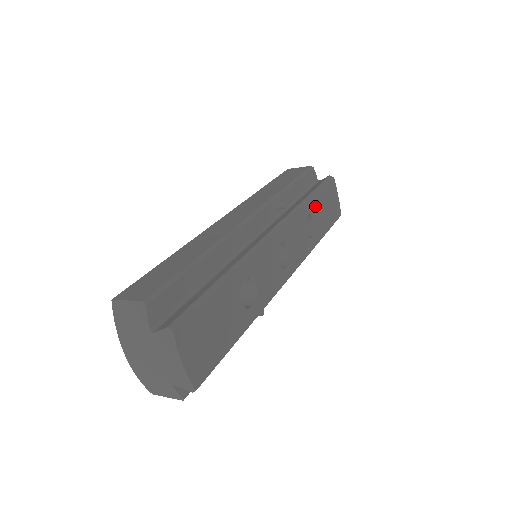
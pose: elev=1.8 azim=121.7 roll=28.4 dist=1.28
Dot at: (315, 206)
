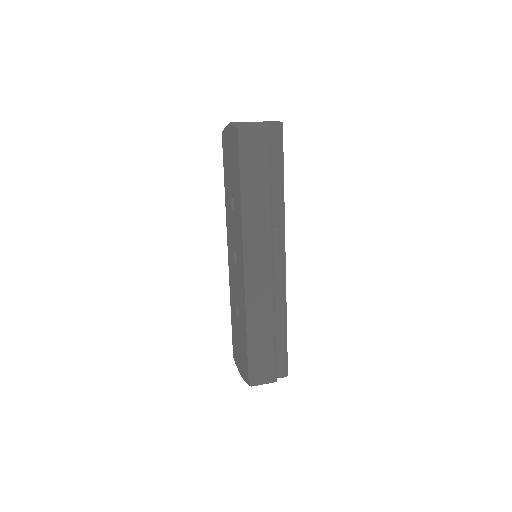
Dot at: occluded
